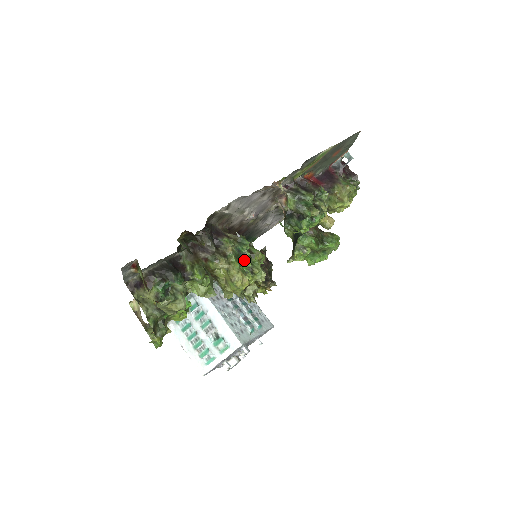
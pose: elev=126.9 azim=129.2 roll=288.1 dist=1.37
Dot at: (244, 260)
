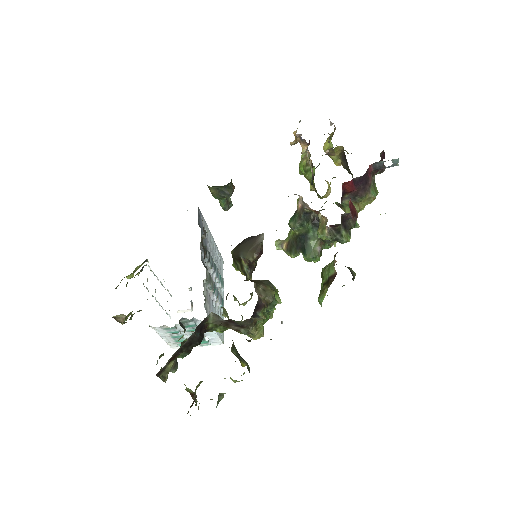
Dot at: occluded
